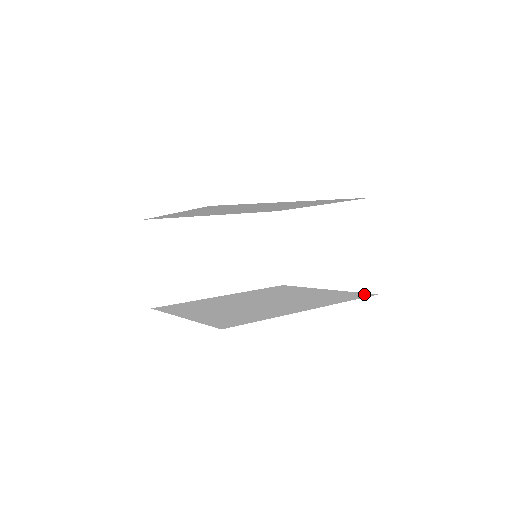
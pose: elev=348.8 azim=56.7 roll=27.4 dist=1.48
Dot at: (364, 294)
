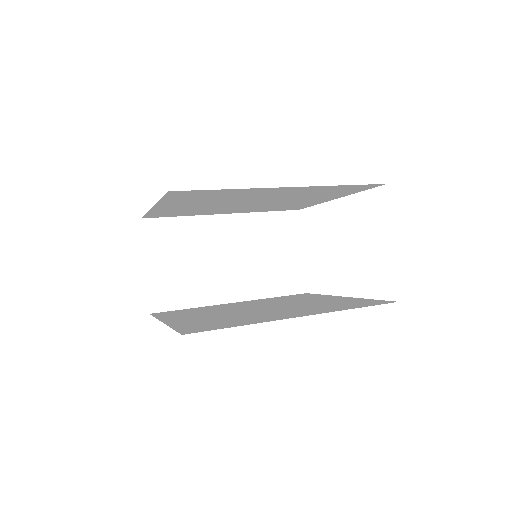
Dot at: (382, 301)
